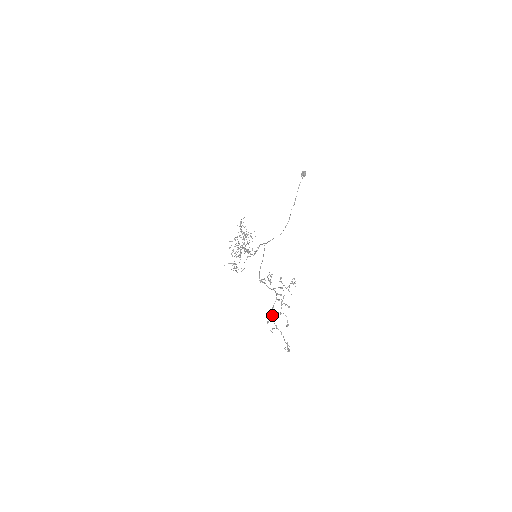
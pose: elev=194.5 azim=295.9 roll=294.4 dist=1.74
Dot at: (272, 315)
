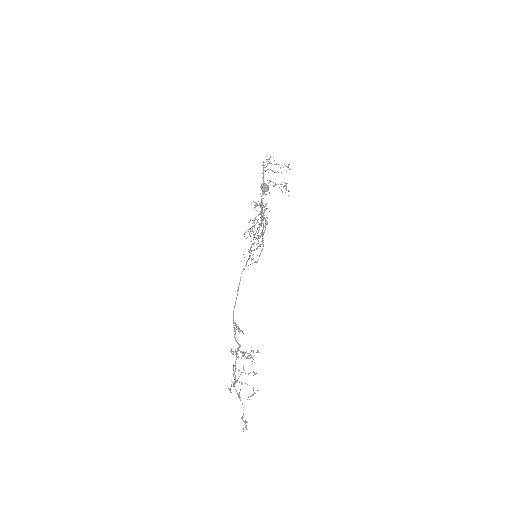
Dot at: occluded
